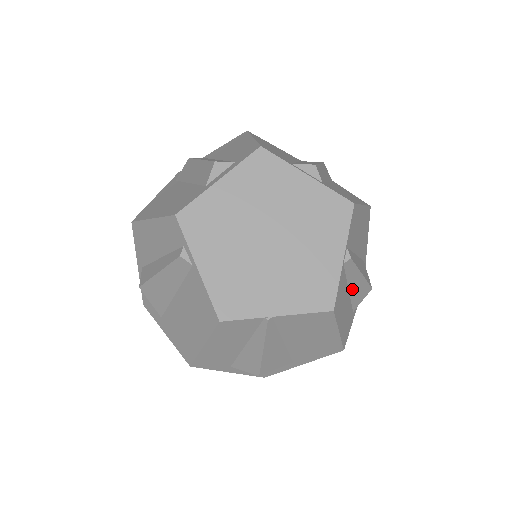
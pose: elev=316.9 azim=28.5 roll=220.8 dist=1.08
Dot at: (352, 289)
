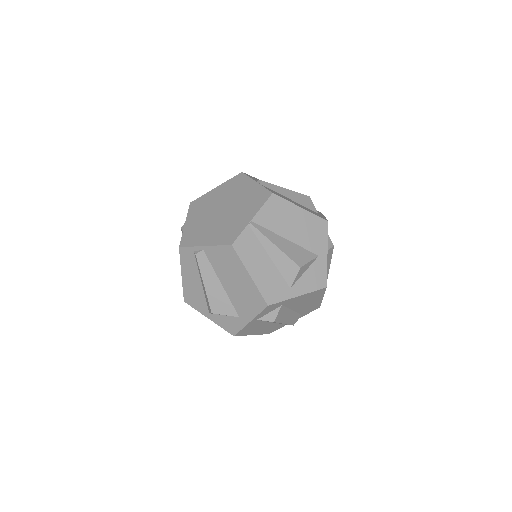
Dot at: (292, 199)
